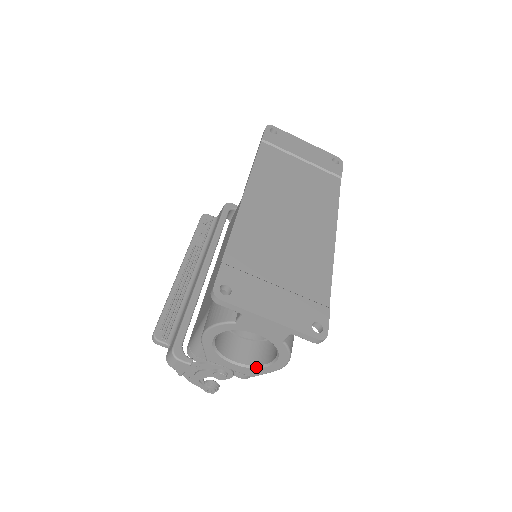
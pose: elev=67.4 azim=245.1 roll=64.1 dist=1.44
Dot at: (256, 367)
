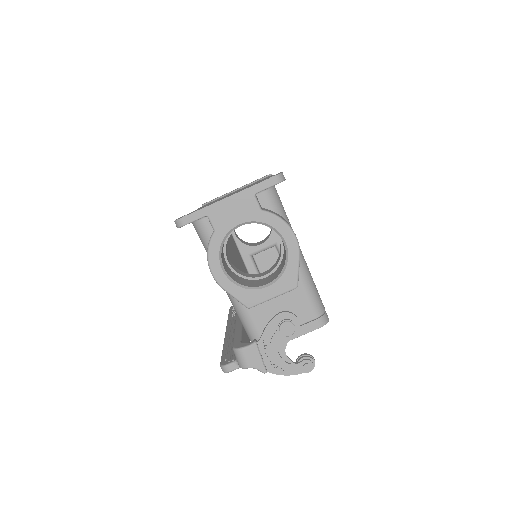
Dot at: (284, 269)
